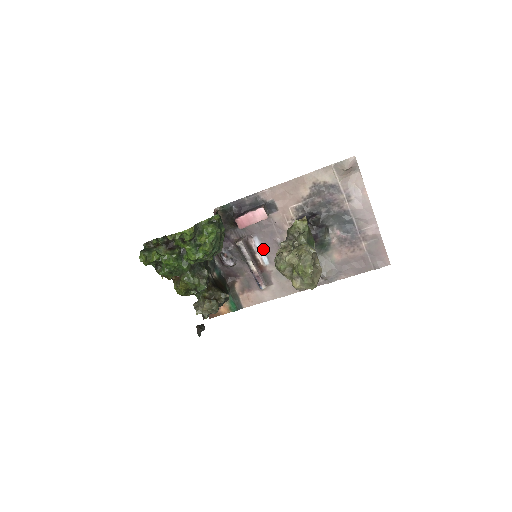
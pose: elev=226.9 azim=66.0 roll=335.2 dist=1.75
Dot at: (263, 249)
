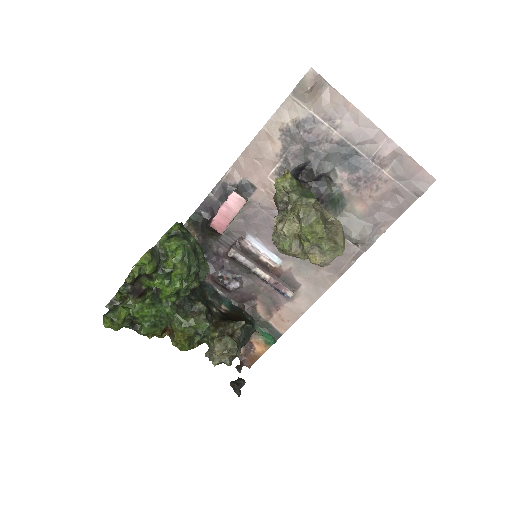
Dot at: (265, 246)
